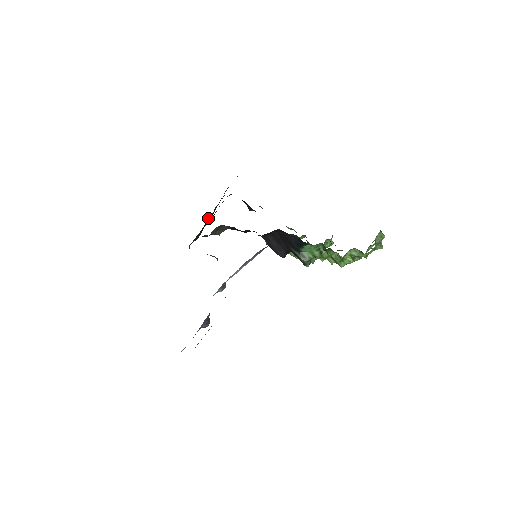
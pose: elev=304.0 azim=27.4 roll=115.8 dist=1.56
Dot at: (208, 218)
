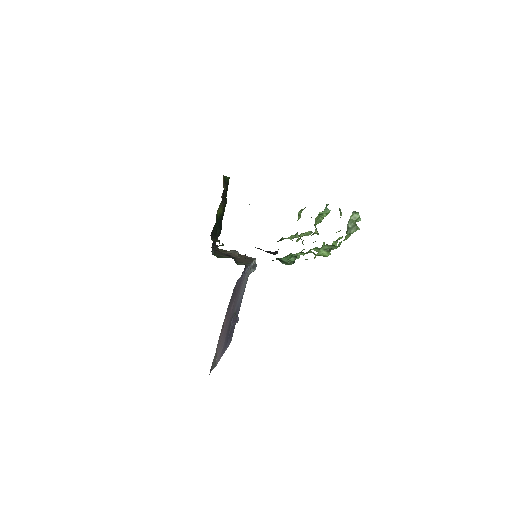
Dot at: occluded
